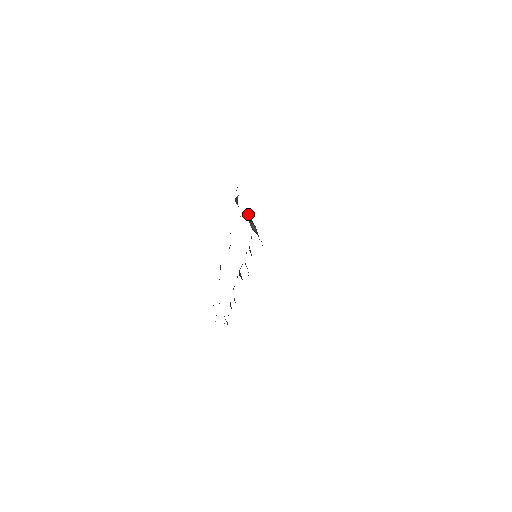
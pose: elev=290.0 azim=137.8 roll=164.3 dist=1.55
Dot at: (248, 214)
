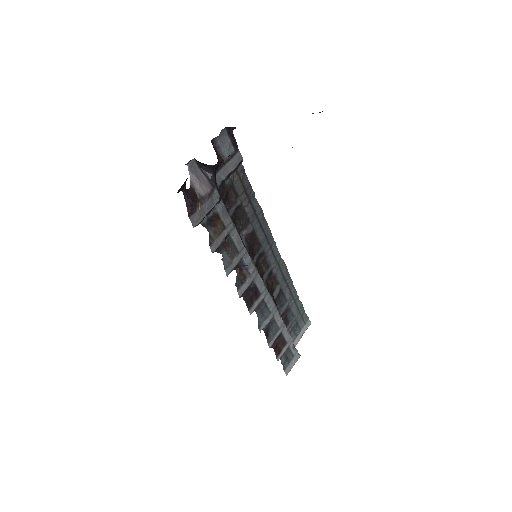
Dot at: (202, 165)
